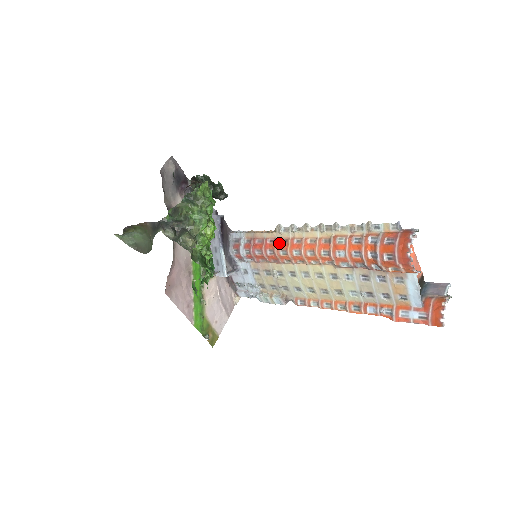
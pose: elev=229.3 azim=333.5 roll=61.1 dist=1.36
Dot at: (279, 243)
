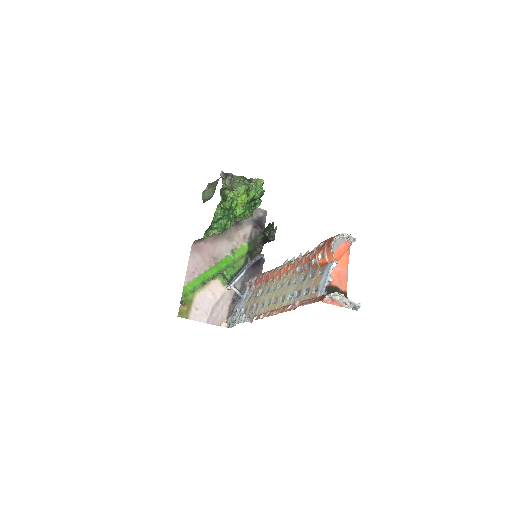
Dot at: occluded
